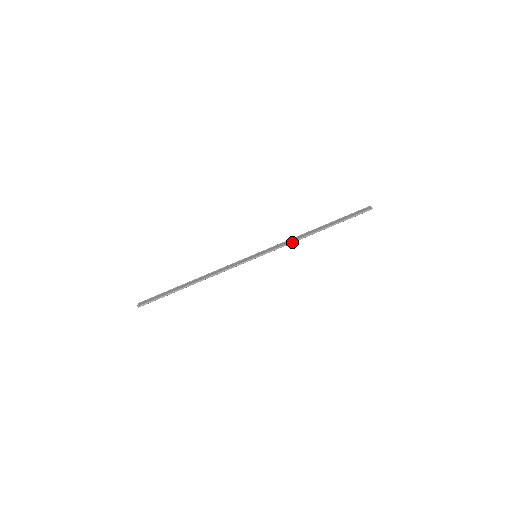
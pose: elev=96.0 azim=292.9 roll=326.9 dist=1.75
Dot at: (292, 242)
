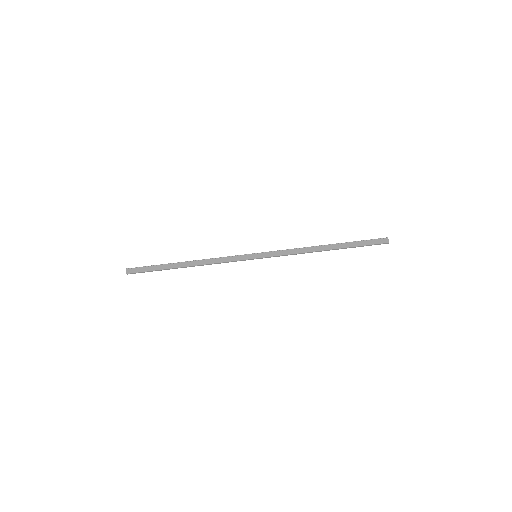
Dot at: (296, 254)
